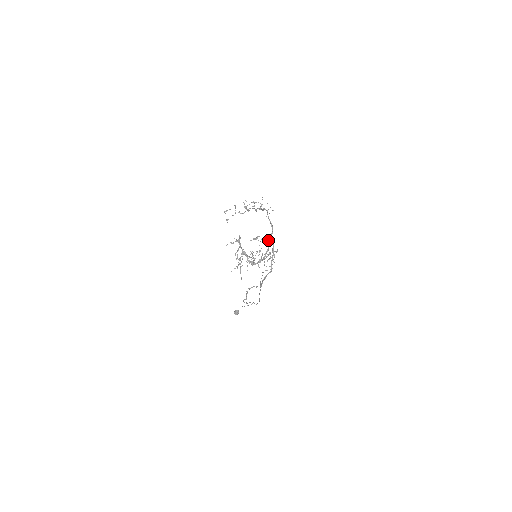
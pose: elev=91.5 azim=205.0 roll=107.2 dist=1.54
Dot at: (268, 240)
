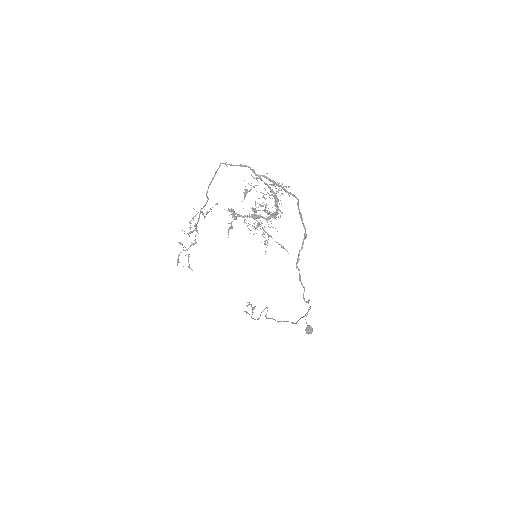
Dot at: (258, 178)
